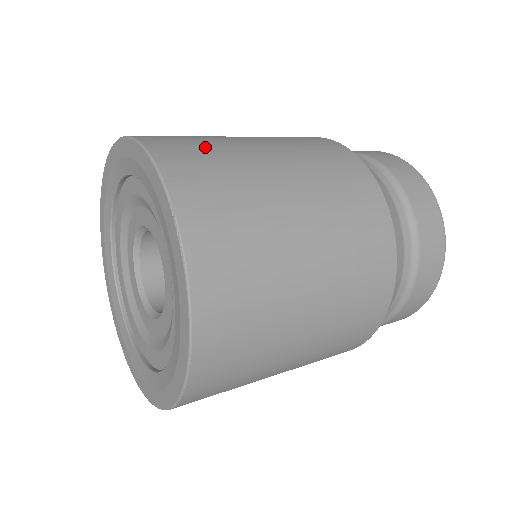
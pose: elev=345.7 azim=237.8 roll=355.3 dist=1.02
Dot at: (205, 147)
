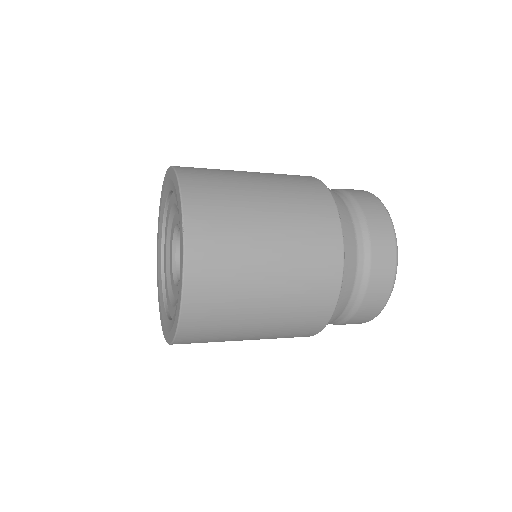
Dot at: occluded
